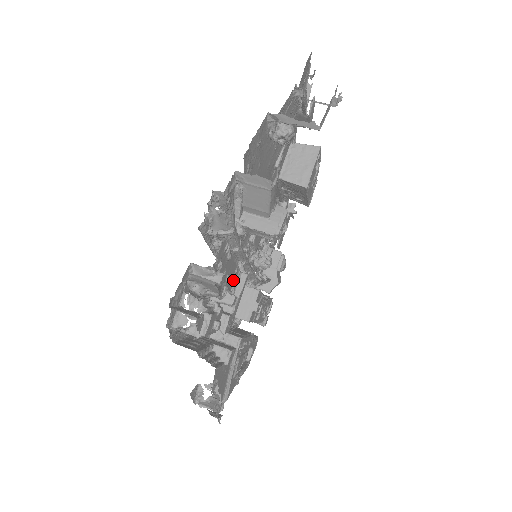
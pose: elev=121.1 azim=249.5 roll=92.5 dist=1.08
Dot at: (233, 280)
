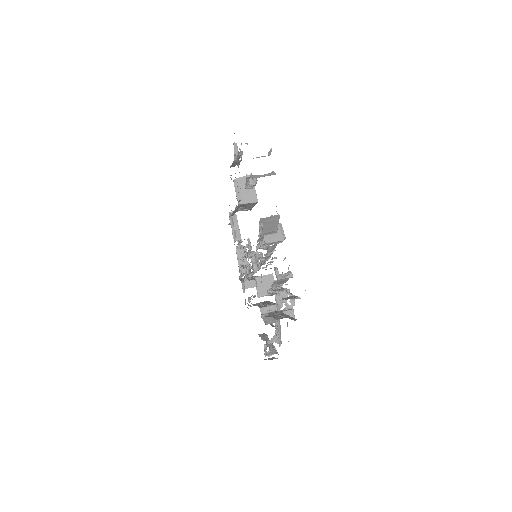
Dot at: occluded
